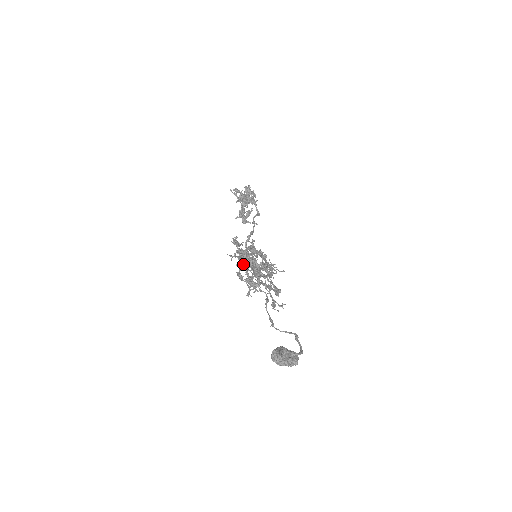
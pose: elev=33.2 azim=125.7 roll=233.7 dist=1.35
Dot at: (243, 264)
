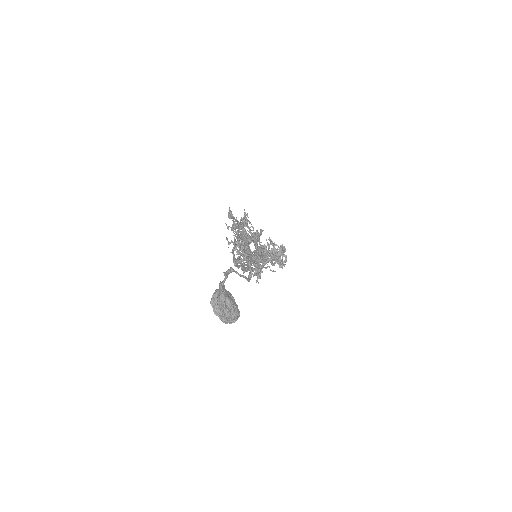
Dot at: (240, 221)
